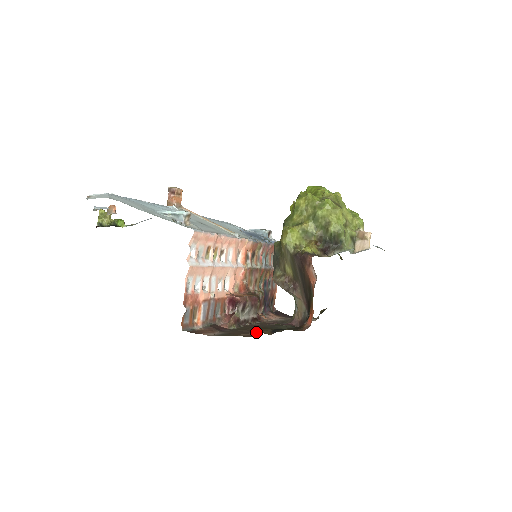
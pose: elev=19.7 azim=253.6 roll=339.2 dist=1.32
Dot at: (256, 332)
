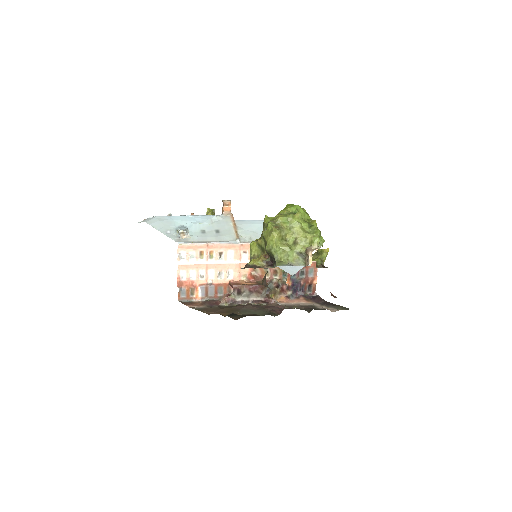
Dot at: (218, 312)
